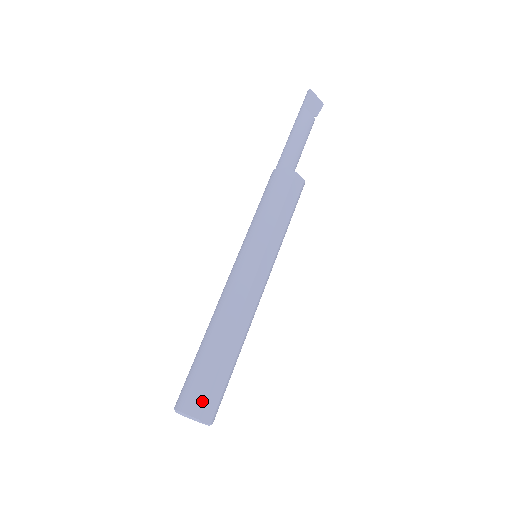
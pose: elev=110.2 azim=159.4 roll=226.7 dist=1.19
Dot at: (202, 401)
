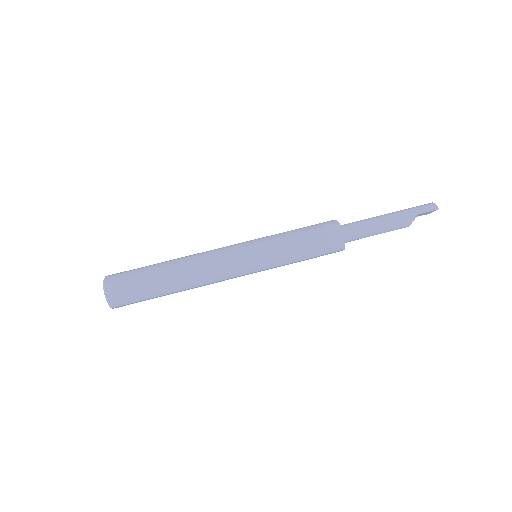
Dot at: (125, 303)
